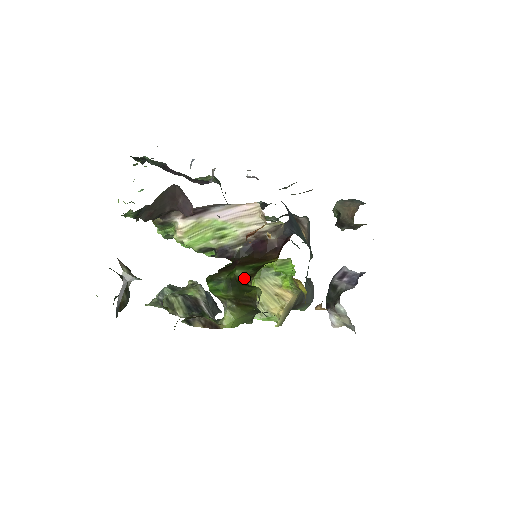
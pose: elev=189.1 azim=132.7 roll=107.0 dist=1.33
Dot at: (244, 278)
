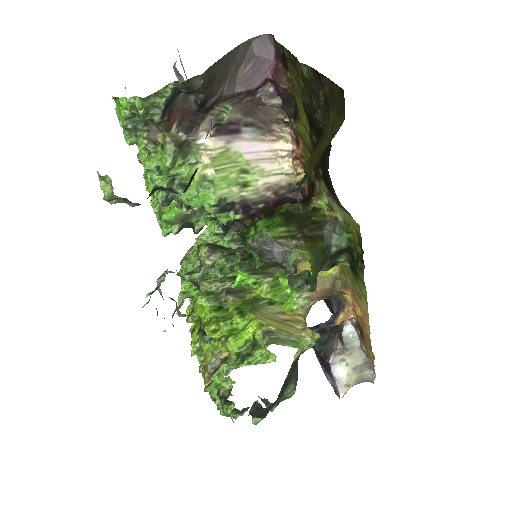
Dot at: (301, 204)
